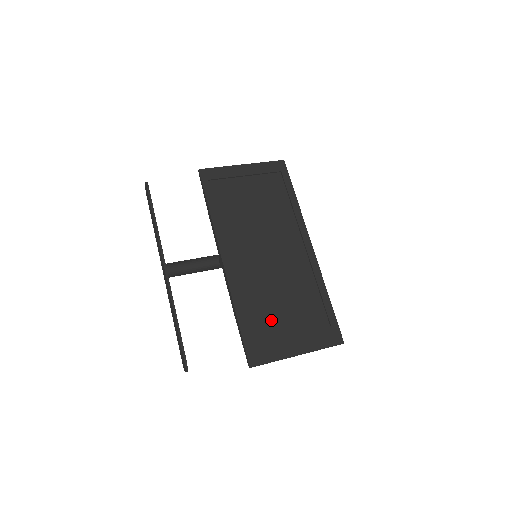
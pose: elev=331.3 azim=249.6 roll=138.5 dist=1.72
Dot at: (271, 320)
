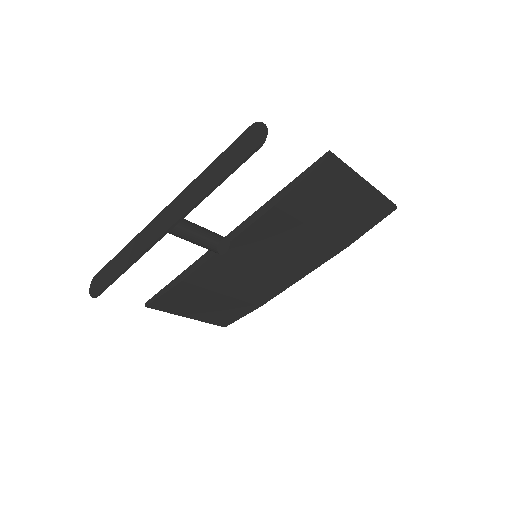
Dot at: occluded
